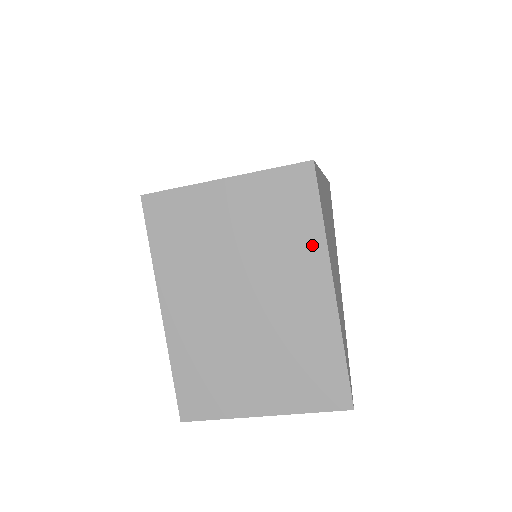
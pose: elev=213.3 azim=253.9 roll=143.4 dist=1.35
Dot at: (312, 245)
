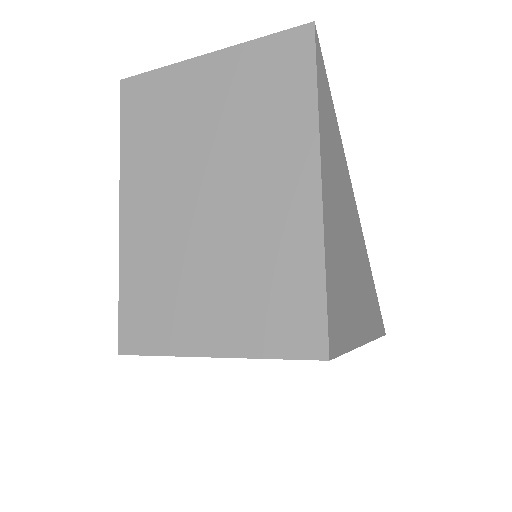
Dot at: occluded
